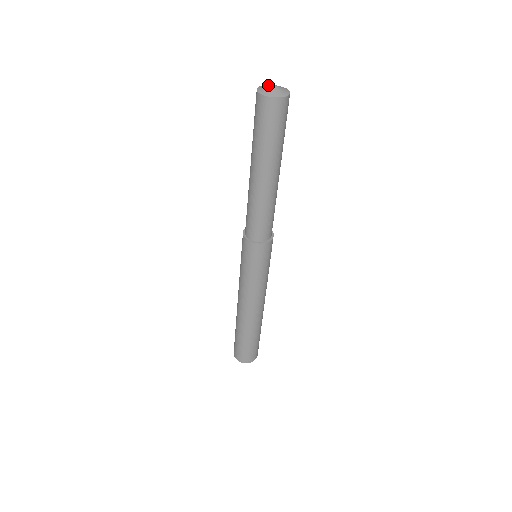
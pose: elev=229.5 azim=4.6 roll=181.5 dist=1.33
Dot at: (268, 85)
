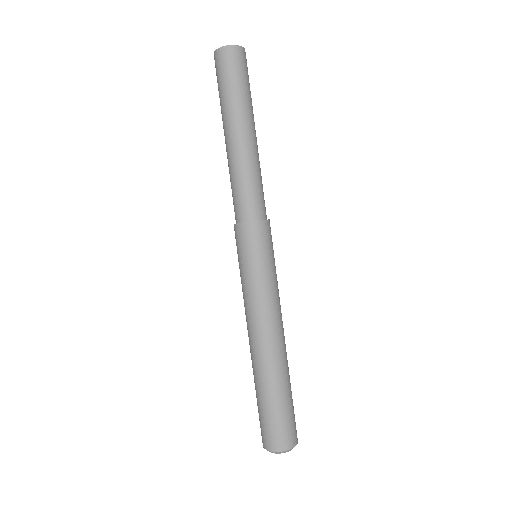
Dot at: occluded
